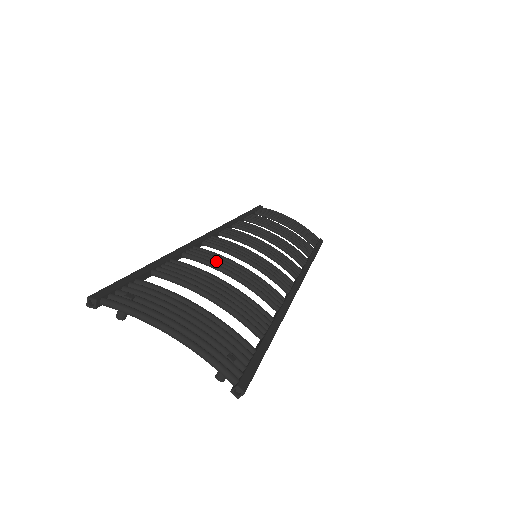
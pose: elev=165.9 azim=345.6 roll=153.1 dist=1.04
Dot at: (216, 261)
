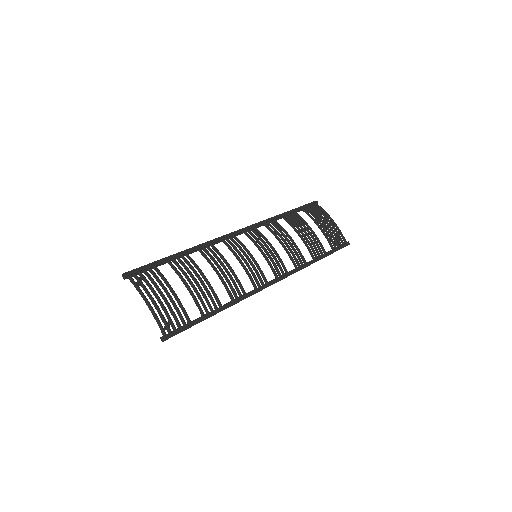
Dot at: (214, 260)
